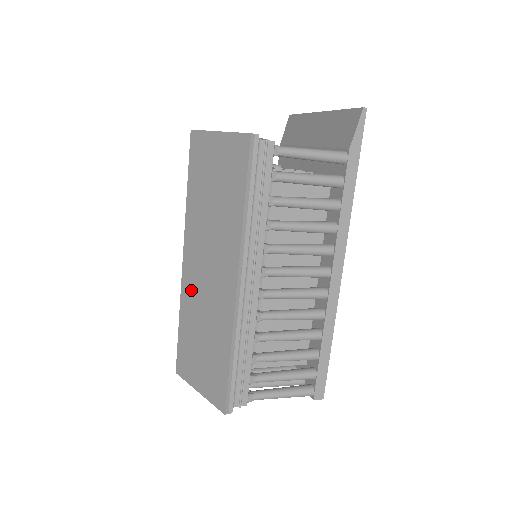
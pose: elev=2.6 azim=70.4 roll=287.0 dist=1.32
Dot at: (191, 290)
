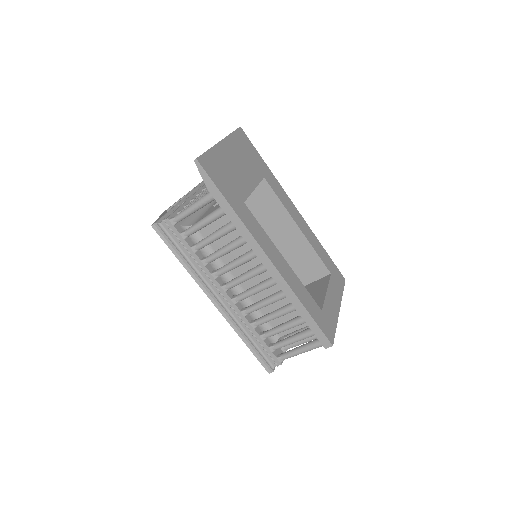
Dot at: occluded
